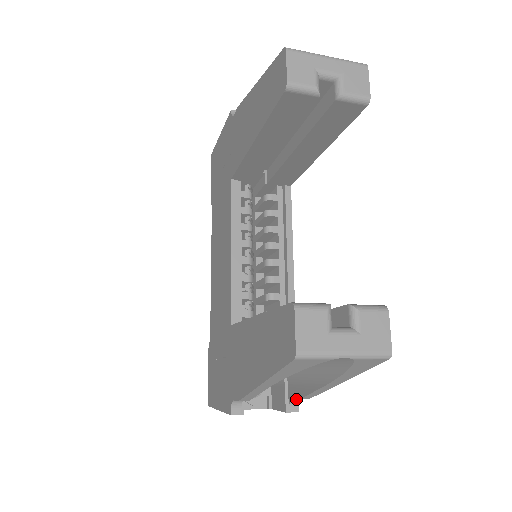
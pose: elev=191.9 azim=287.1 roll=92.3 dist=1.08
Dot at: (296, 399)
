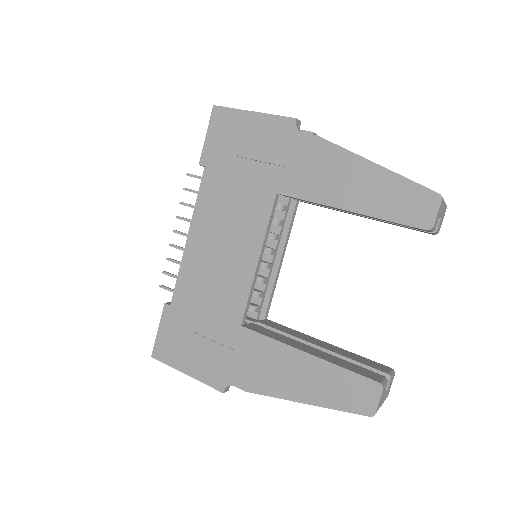
Dot at: occluded
